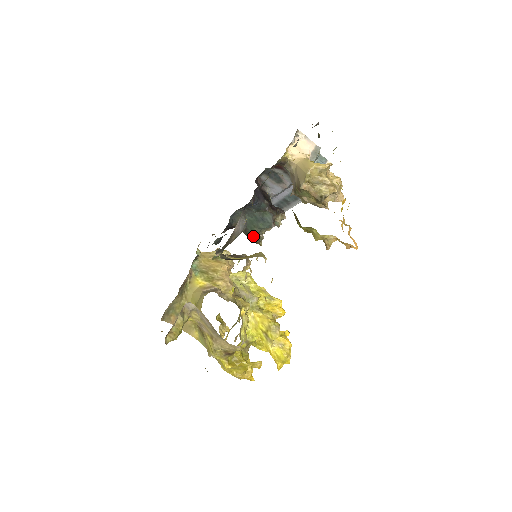
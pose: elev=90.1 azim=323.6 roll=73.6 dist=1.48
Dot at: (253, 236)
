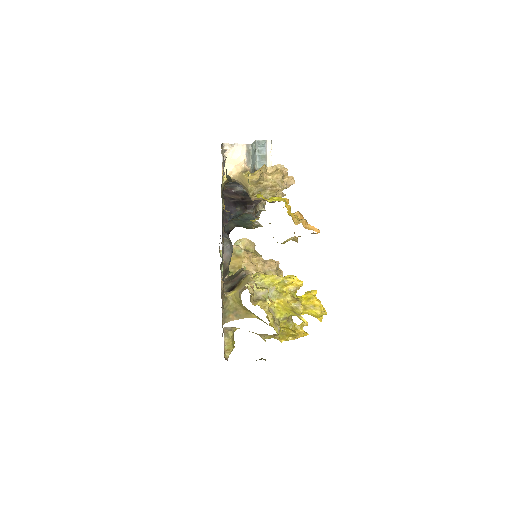
Dot at: occluded
